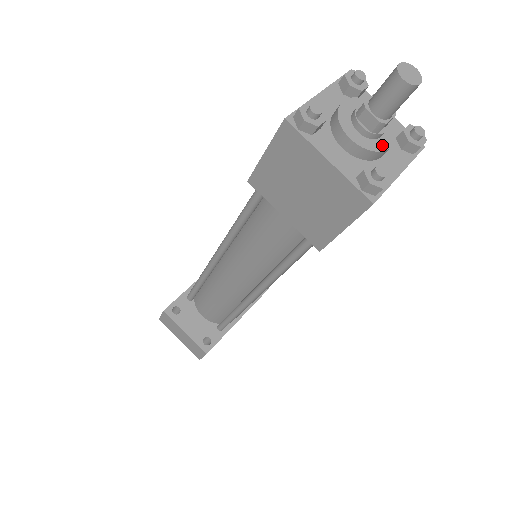
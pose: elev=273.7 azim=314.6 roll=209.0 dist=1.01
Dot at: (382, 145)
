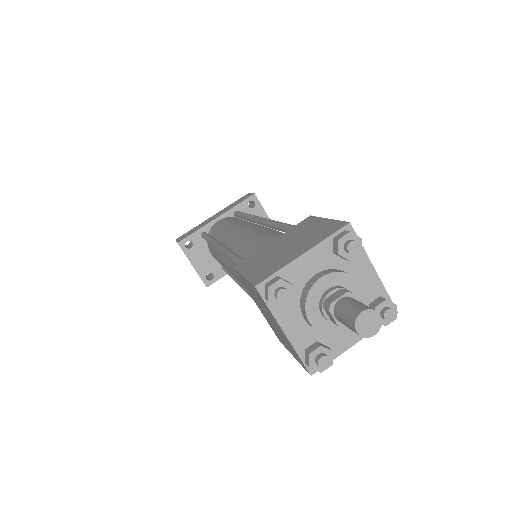
Dot at: (341, 328)
